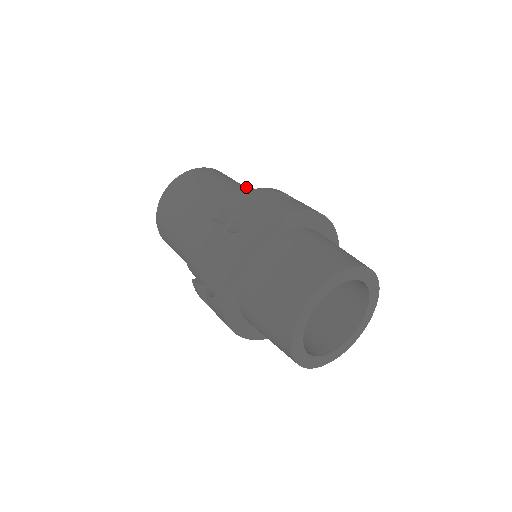
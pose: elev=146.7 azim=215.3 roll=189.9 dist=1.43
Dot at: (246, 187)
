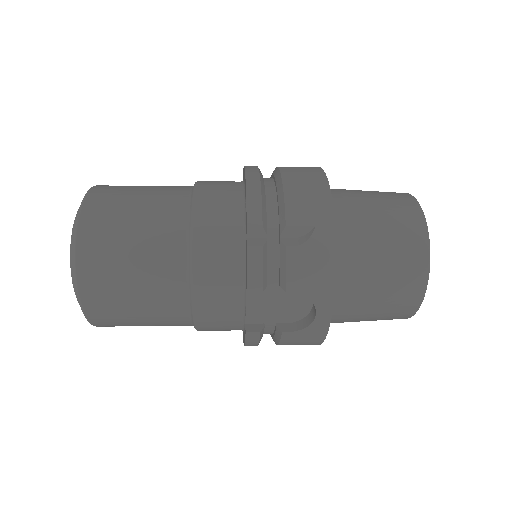
Dot at: (198, 184)
